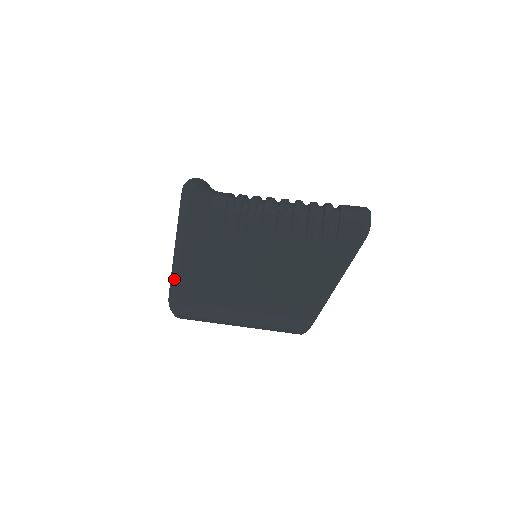
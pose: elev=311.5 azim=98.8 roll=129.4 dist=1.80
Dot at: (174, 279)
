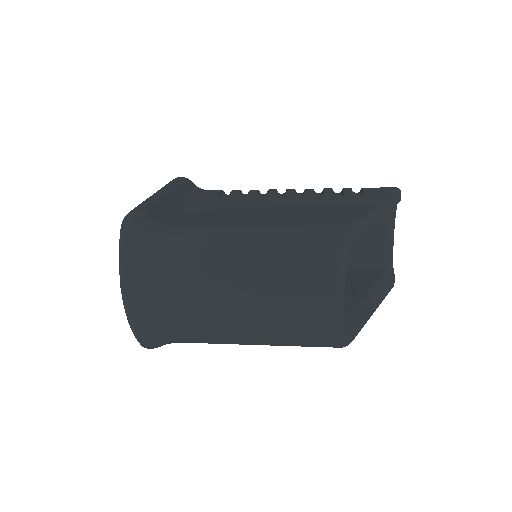
Dot at: (140, 205)
